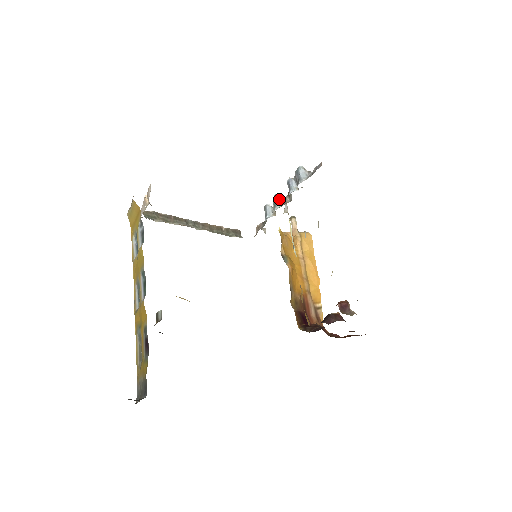
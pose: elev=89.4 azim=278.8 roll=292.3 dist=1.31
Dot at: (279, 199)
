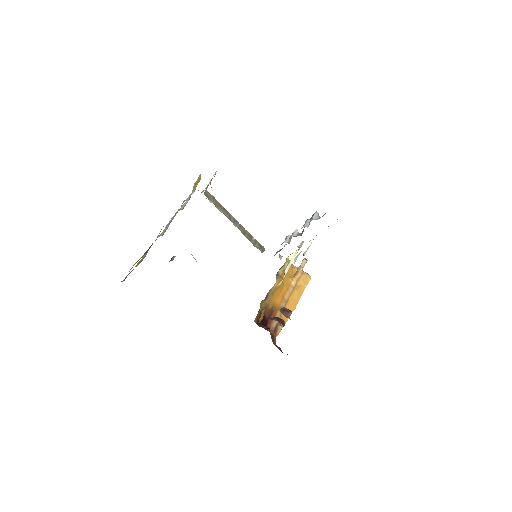
Dot at: (296, 232)
